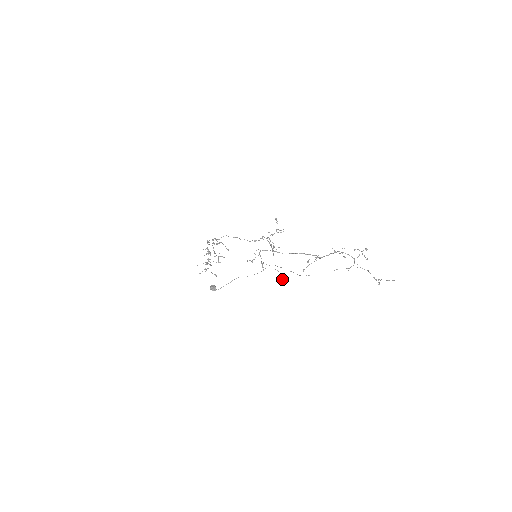
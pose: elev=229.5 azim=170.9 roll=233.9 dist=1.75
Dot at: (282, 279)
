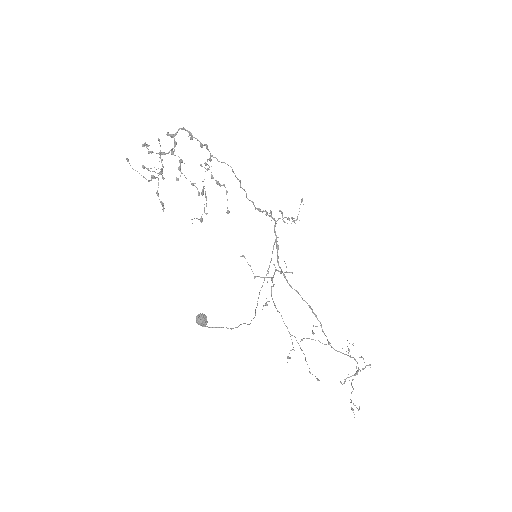
Dot at: occluded
